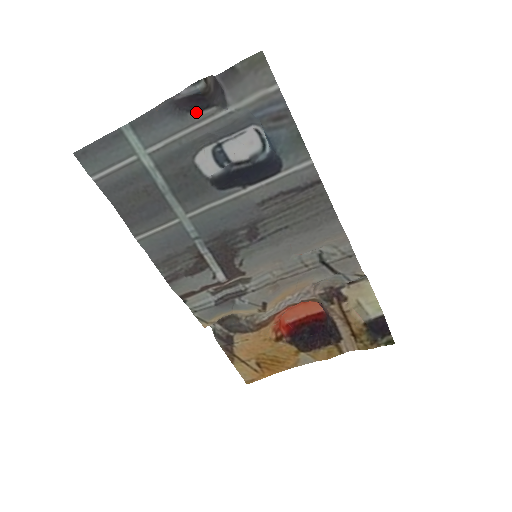
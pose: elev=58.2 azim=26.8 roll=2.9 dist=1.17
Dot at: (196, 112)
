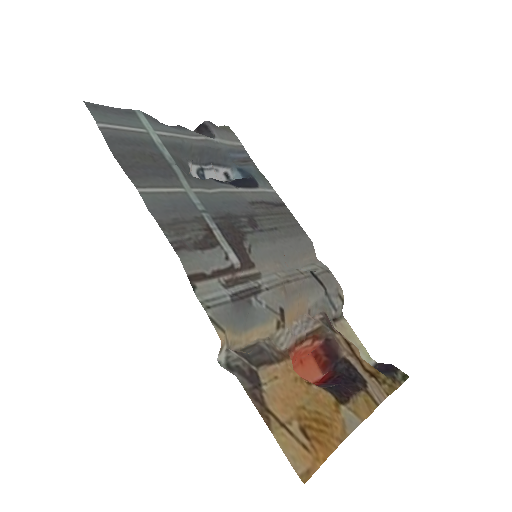
Dot at: (193, 132)
